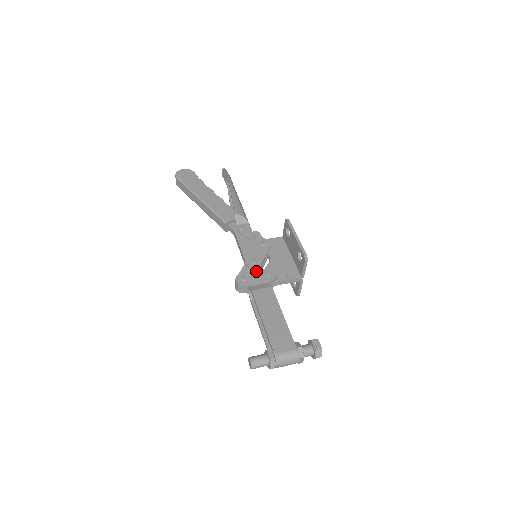
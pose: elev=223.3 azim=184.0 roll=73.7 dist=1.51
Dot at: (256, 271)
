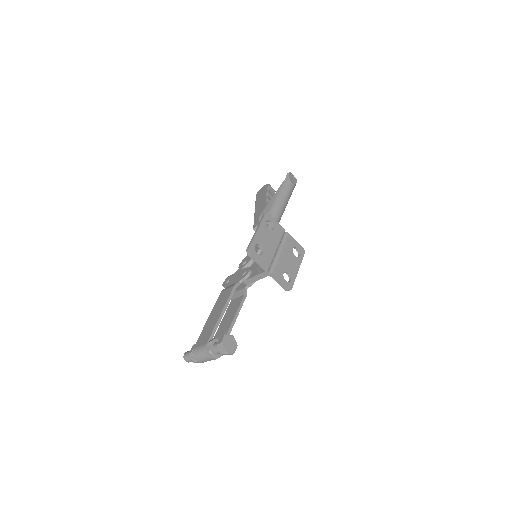
Dot at: (239, 272)
